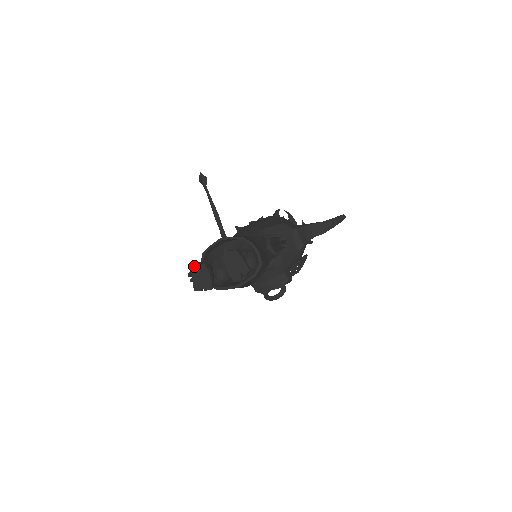
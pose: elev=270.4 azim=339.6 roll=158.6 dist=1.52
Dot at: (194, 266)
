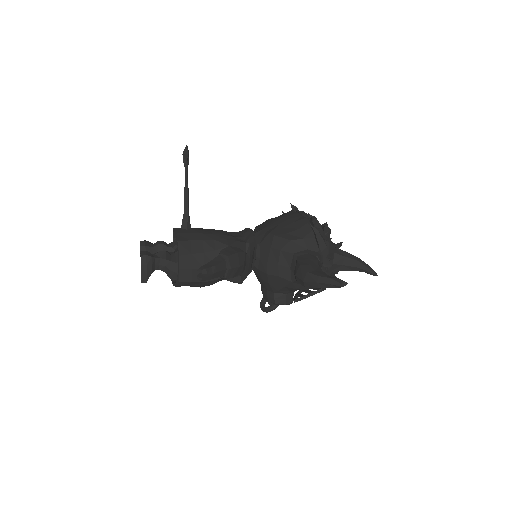
Dot at: (140, 241)
